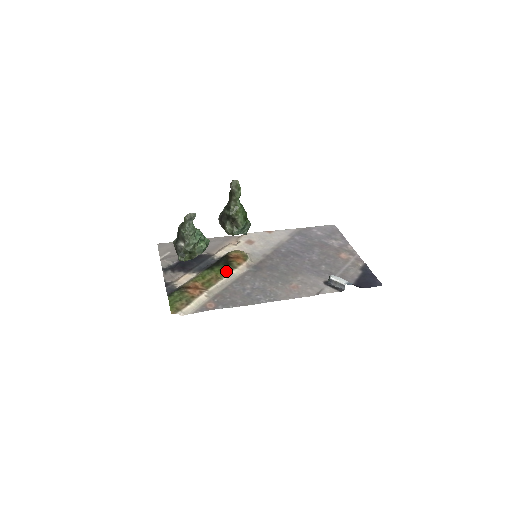
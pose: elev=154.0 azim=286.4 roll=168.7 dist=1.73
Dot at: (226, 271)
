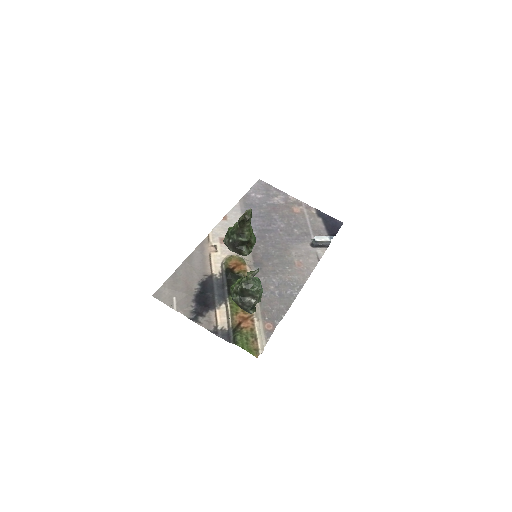
Dot at: occluded
